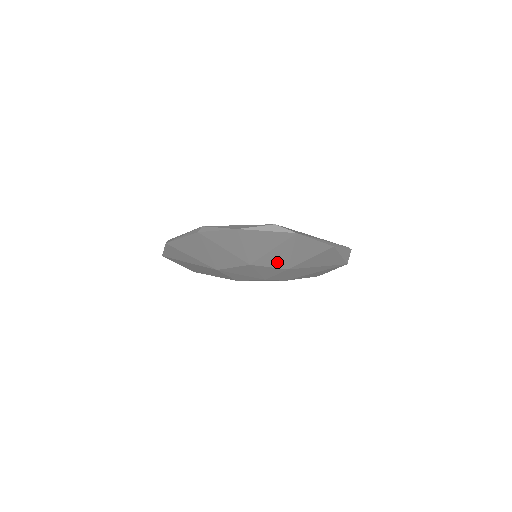
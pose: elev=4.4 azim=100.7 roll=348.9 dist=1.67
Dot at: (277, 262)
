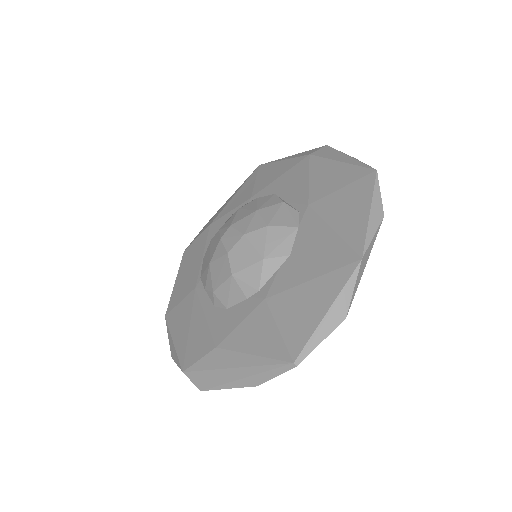
Dot at: occluded
